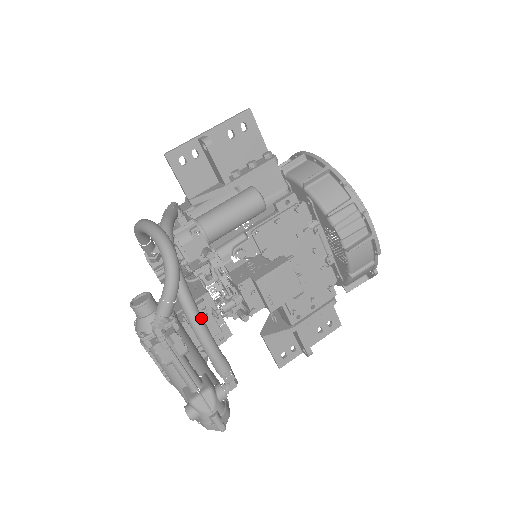
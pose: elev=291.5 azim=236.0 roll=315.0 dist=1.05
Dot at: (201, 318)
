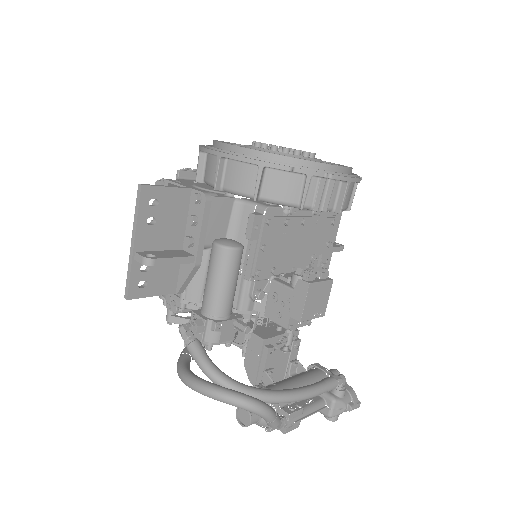
Dot at: (297, 393)
